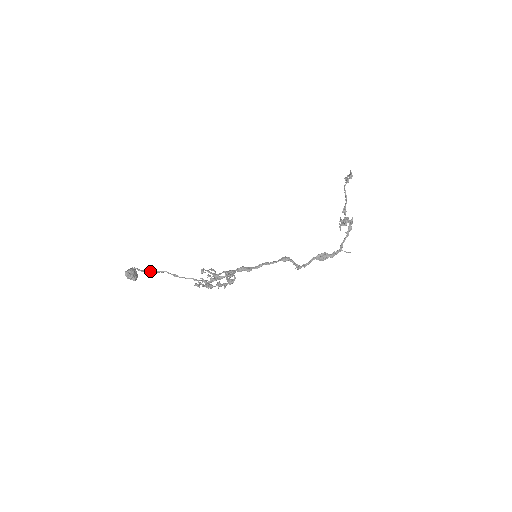
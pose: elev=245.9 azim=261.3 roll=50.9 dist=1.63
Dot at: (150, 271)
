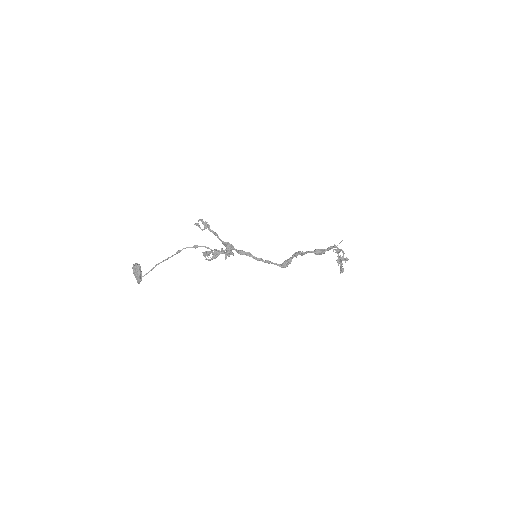
Dot at: (156, 265)
